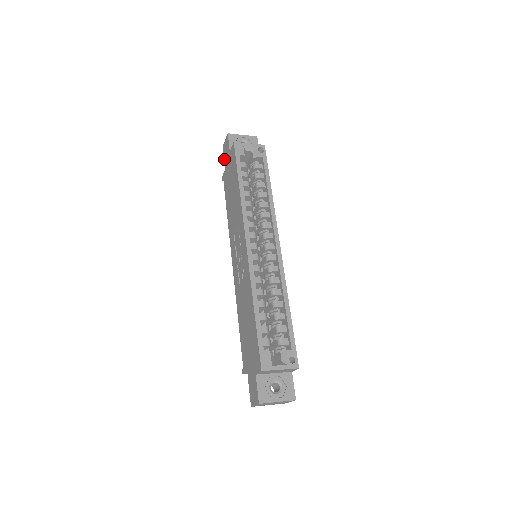
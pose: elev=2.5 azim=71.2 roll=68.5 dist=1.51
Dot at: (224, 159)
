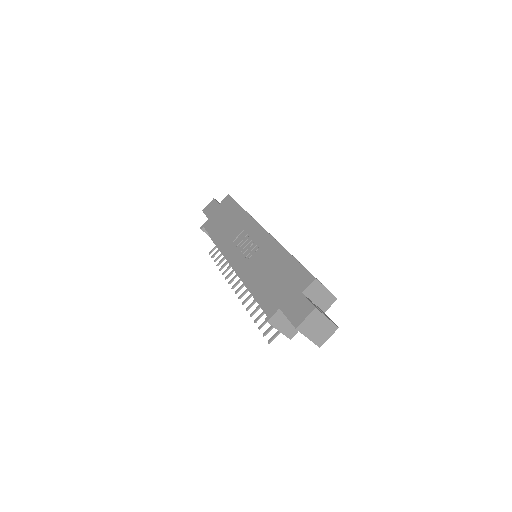
Dot at: (206, 214)
